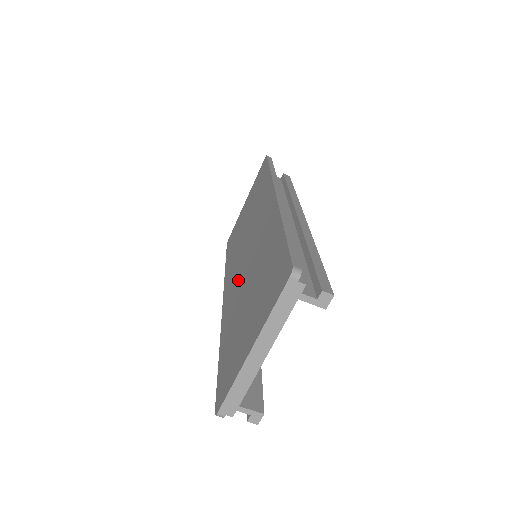
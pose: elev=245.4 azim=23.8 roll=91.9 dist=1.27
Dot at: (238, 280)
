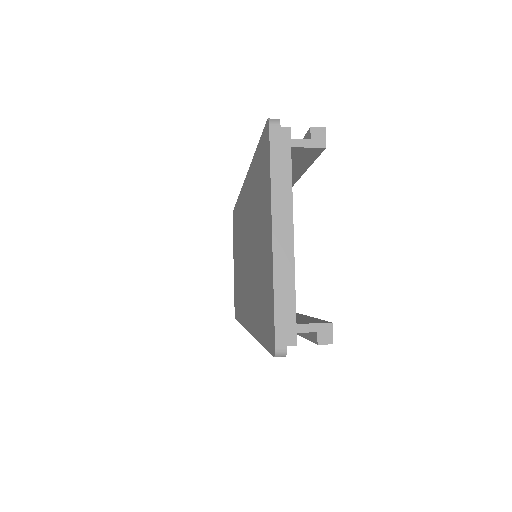
Dot at: (248, 280)
